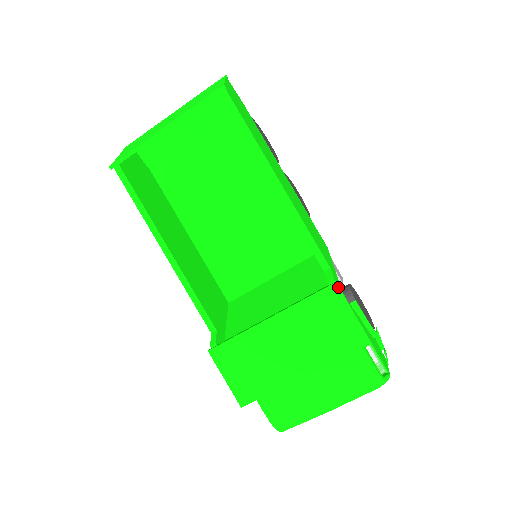
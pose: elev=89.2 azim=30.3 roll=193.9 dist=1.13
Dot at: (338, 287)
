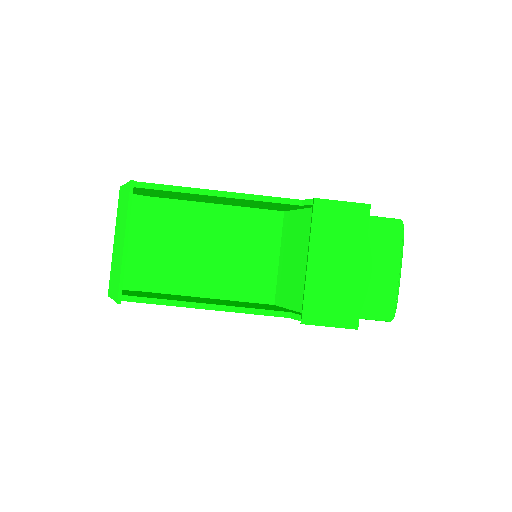
Dot at: (318, 199)
